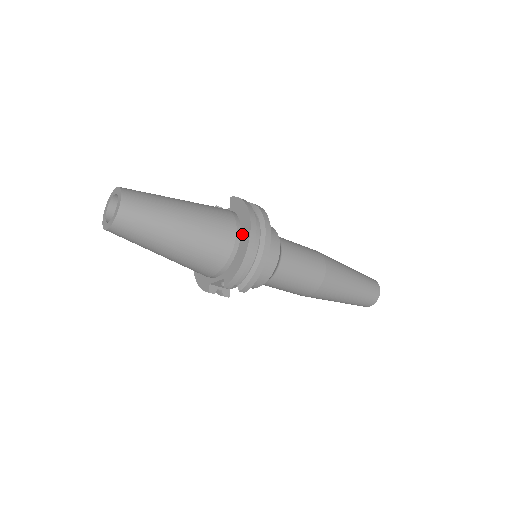
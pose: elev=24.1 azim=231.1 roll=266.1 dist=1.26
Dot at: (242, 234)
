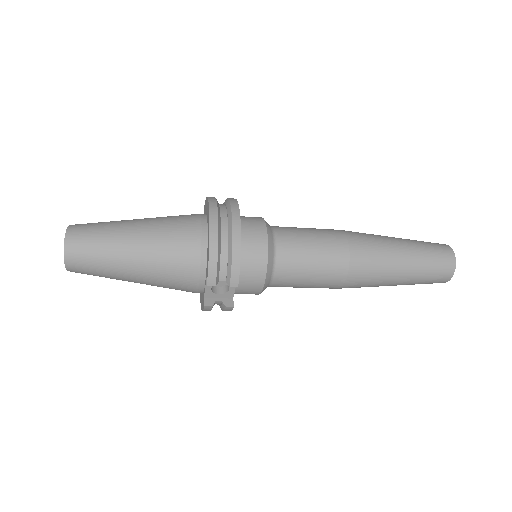
Dot at: (207, 223)
